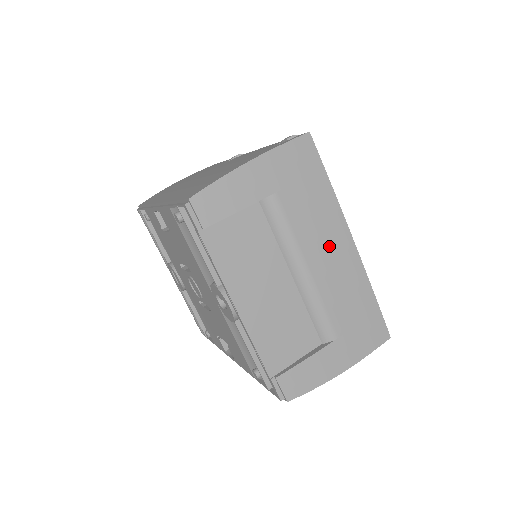
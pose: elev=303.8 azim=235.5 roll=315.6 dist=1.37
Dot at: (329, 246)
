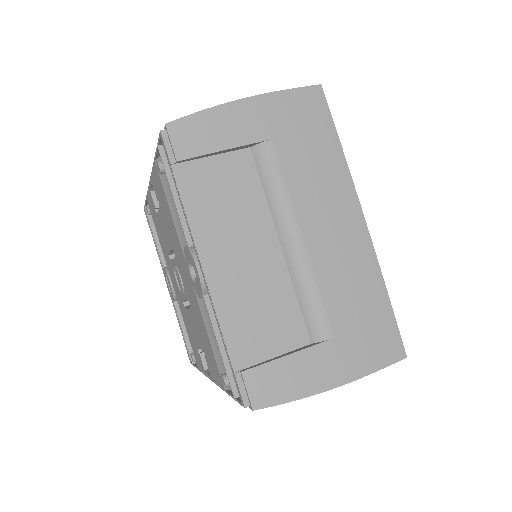
Dot at: (332, 217)
